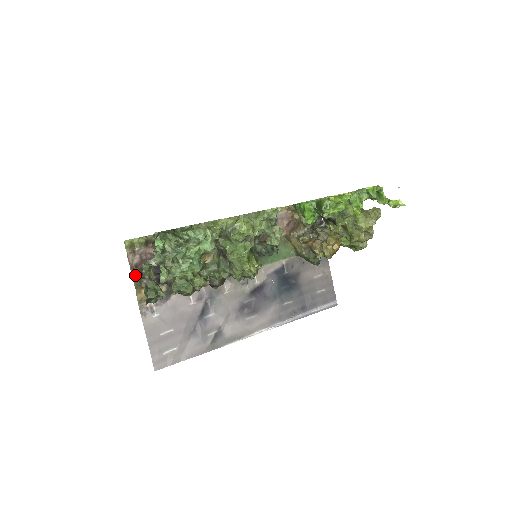
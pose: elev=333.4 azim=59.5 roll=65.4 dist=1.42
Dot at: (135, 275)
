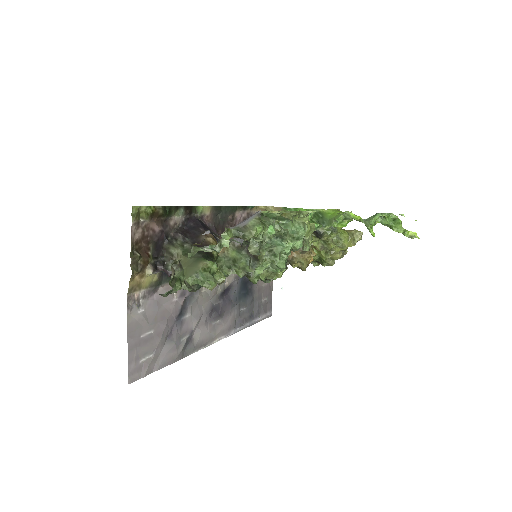
Dot at: (133, 254)
